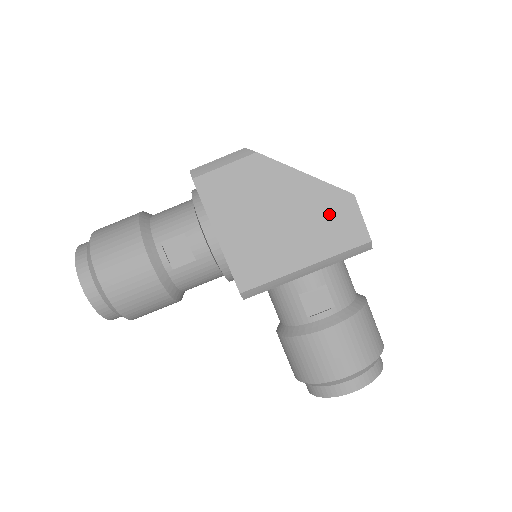
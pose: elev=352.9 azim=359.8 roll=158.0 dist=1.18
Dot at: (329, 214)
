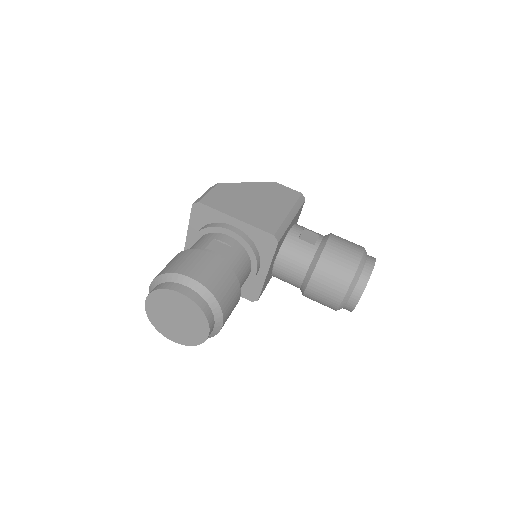
Dot at: (274, 191)
